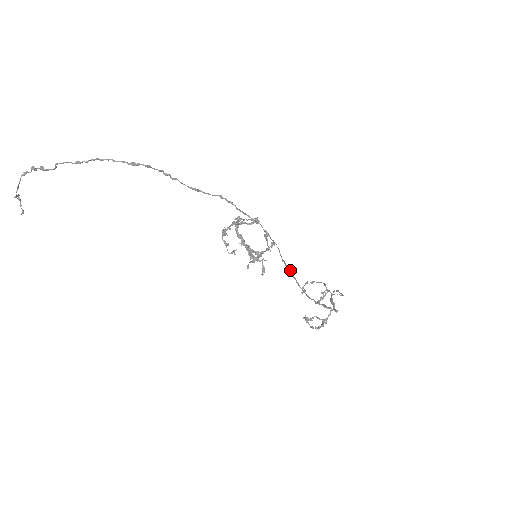
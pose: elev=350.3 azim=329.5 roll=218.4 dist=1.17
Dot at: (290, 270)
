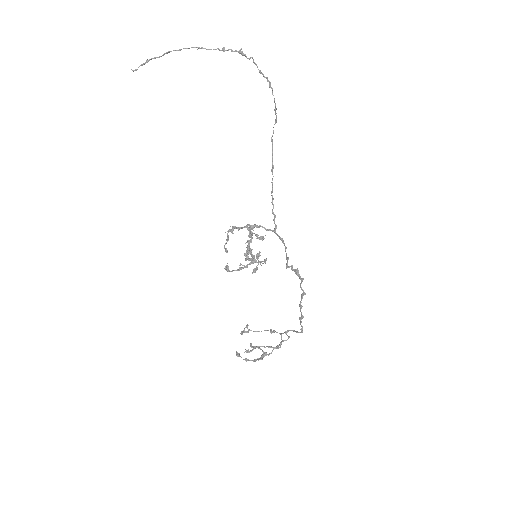
Dot at: occluded
